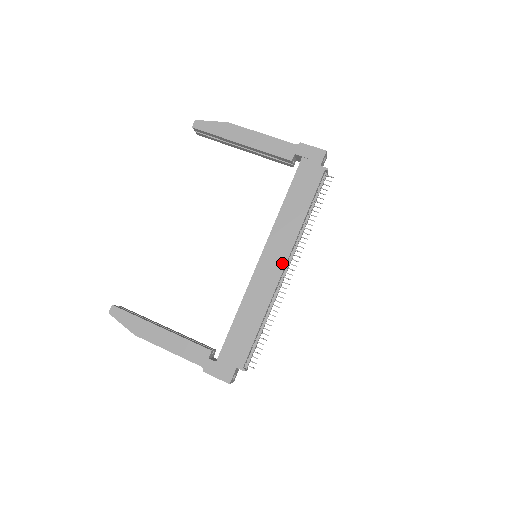
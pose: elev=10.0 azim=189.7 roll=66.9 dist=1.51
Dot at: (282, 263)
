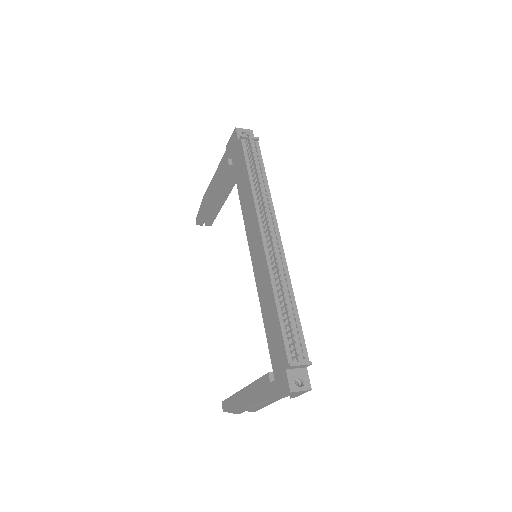
Dot at: (259, 237)
